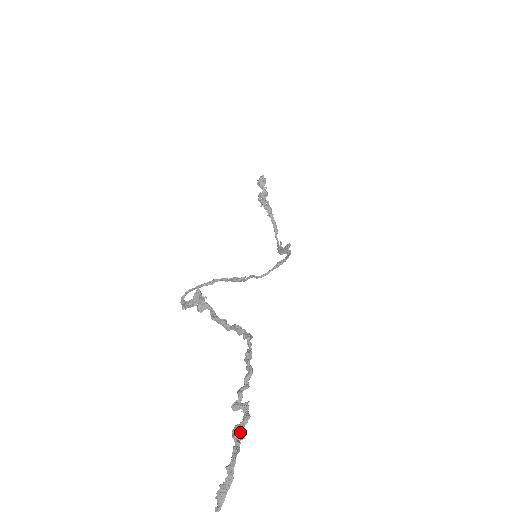
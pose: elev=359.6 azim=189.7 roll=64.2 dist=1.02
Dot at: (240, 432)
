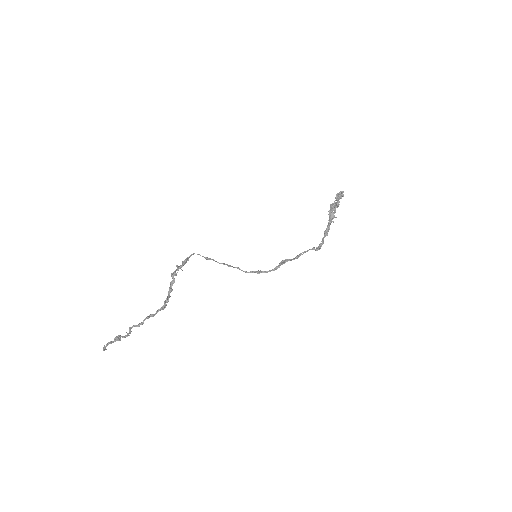
Dot at: (120, 338)
